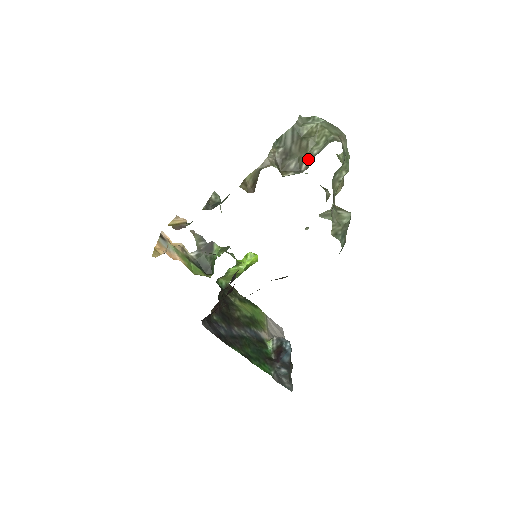
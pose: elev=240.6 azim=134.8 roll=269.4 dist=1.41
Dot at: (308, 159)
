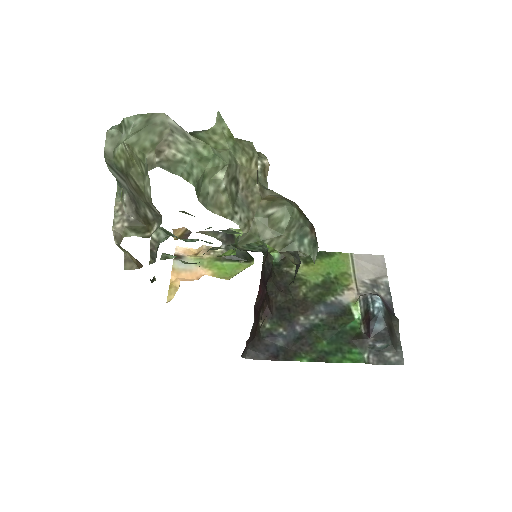
Dot at: (151, 204)
